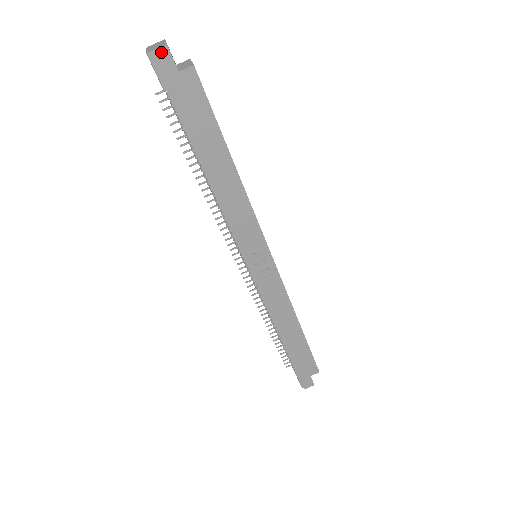
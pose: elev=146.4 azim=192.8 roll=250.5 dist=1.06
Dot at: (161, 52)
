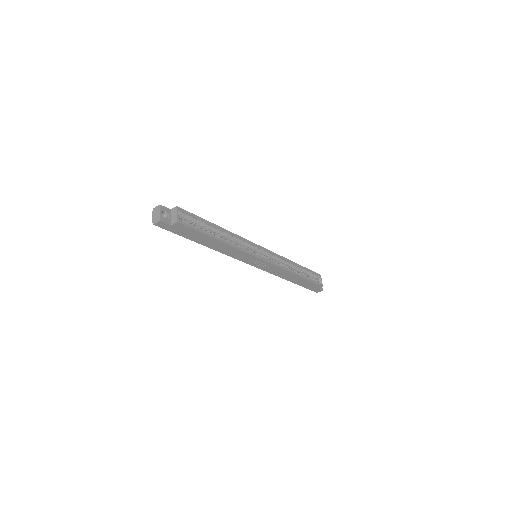
Dot at: (159, 223)
